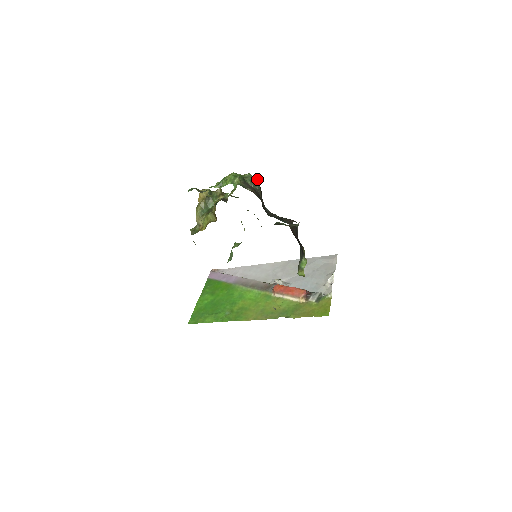
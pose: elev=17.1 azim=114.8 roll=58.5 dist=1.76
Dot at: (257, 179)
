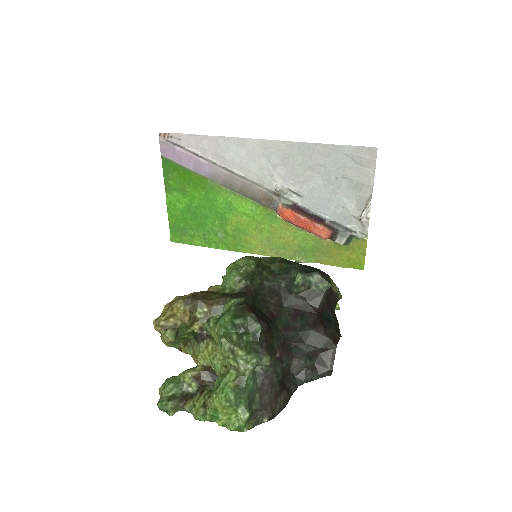
Dot at: (264, 359)
